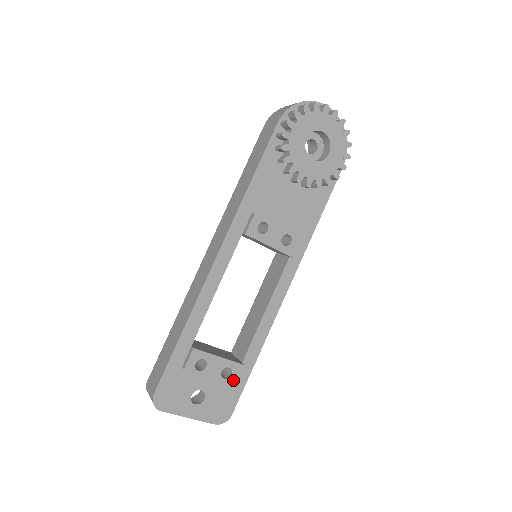
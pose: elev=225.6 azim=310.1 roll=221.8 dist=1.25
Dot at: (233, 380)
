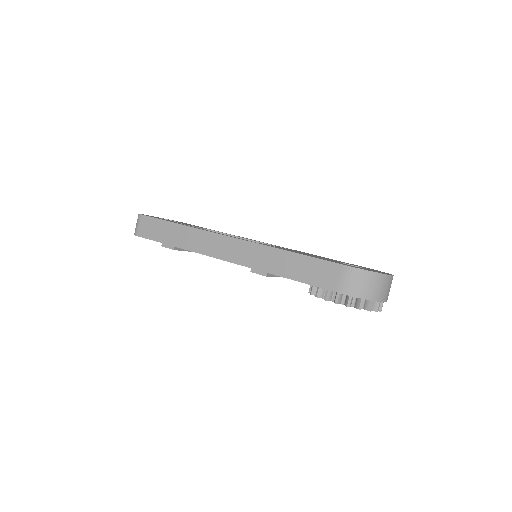
Dot at: occluded
